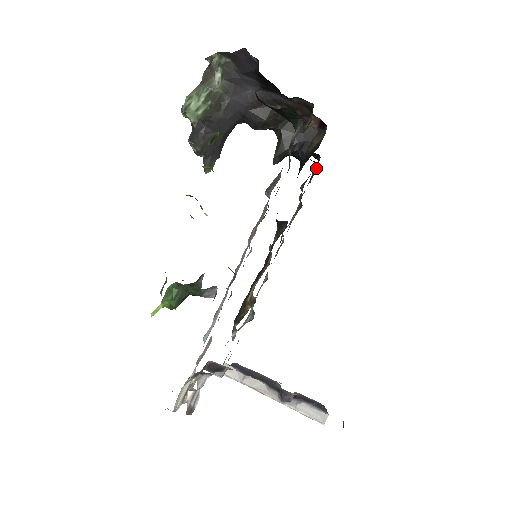
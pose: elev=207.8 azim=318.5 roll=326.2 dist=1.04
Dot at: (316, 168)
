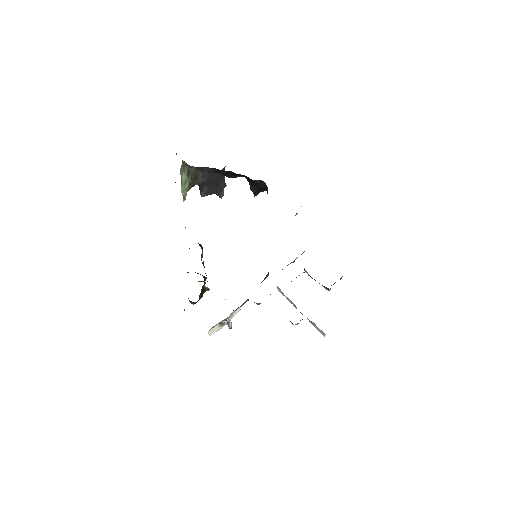
Dot at: occluded
